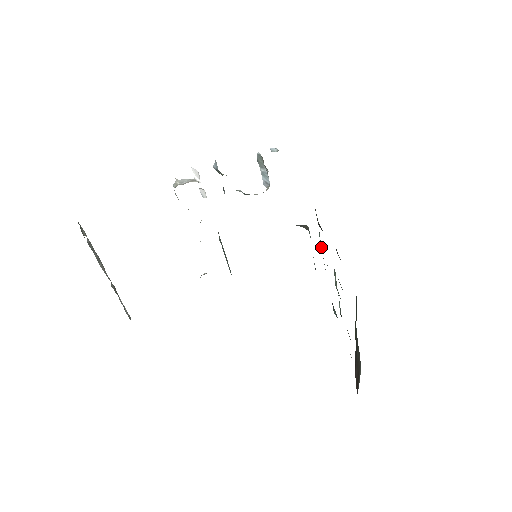
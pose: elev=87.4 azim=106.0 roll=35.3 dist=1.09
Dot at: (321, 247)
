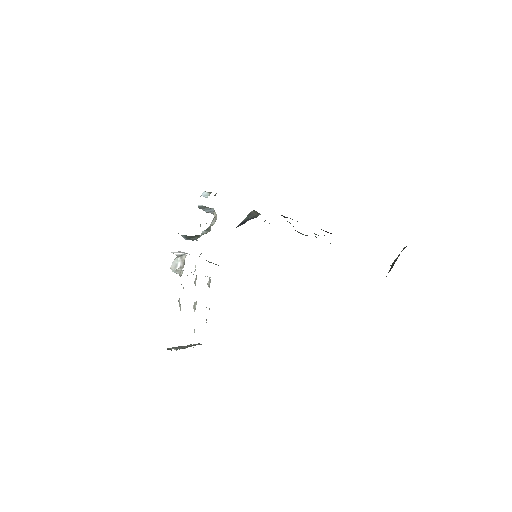
Dot at: occluded
